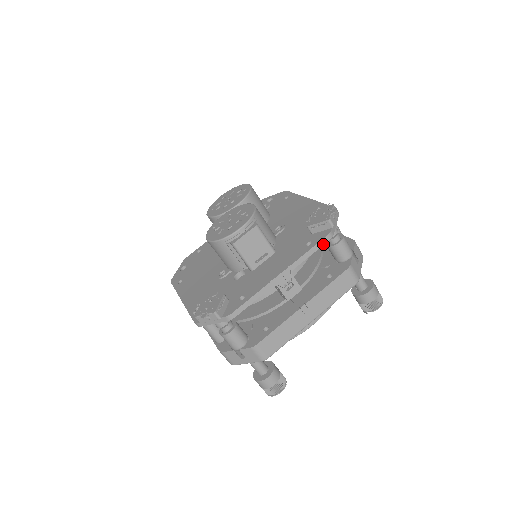
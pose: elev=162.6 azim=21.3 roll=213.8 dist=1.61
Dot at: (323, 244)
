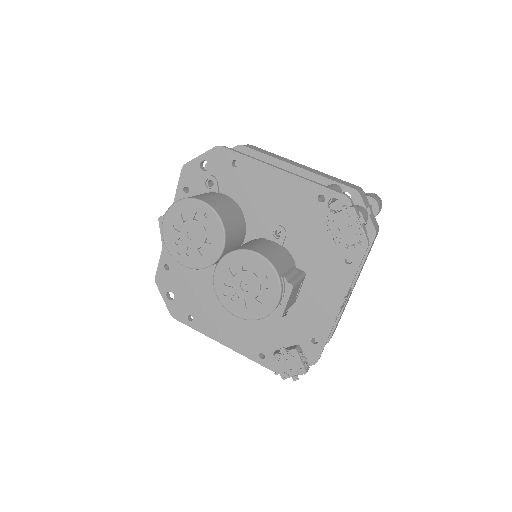
Dot at: (364, 255)
